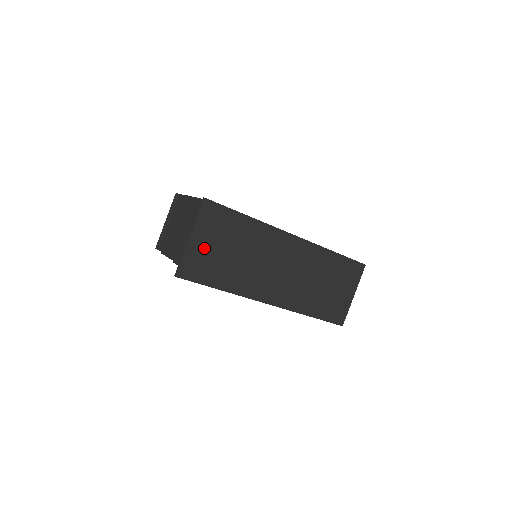
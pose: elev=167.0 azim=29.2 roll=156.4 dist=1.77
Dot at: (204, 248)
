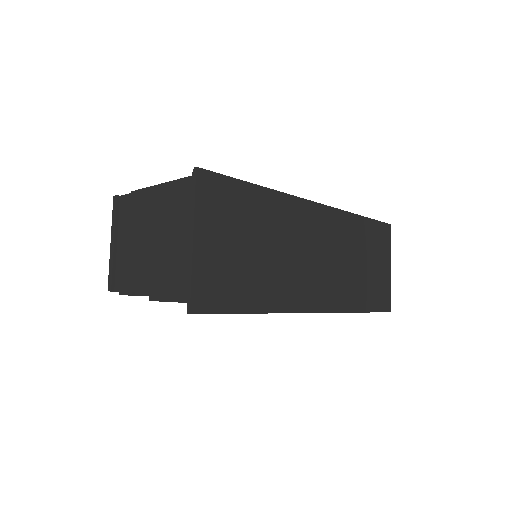
Dot at: (217, 252)
